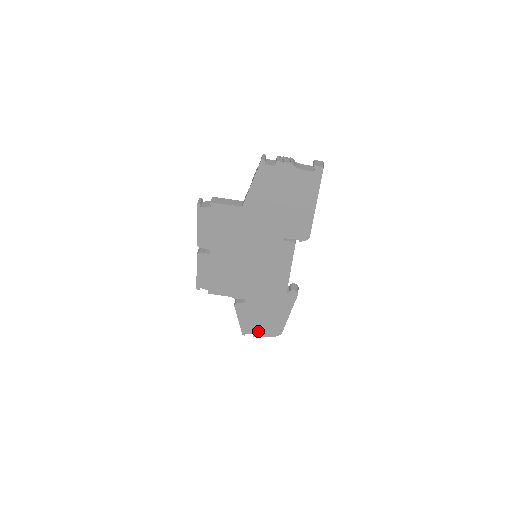
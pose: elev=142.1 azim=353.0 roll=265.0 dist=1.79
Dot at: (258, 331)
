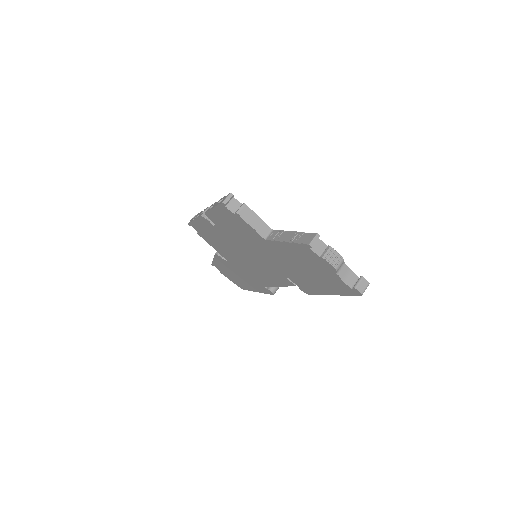
Dot at: (226, 274)
